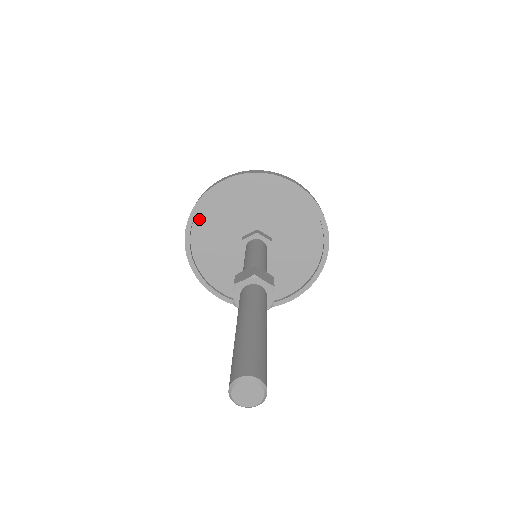
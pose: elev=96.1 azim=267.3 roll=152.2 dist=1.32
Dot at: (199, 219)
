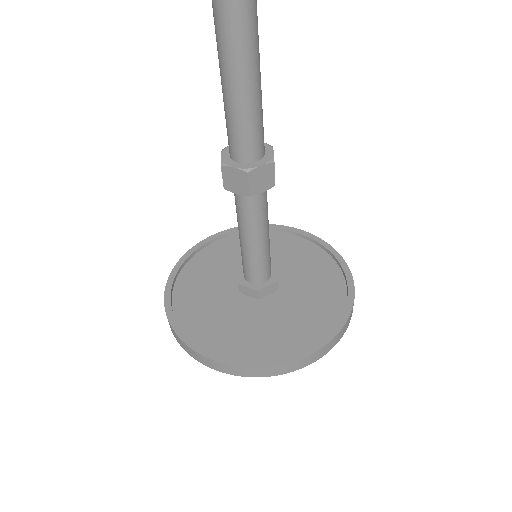
Dot at: occluded
